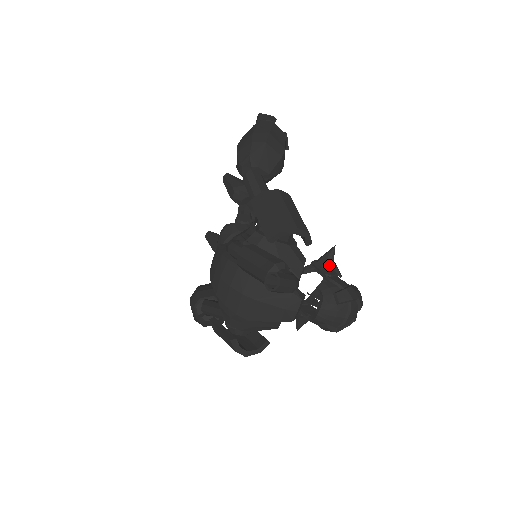
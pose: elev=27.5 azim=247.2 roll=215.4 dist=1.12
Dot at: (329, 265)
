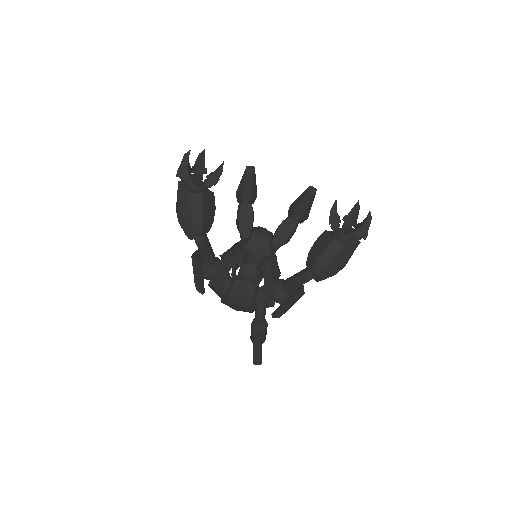
Dot at: occluded
